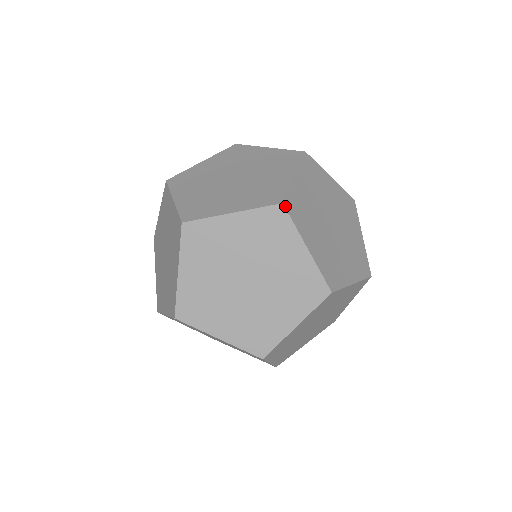
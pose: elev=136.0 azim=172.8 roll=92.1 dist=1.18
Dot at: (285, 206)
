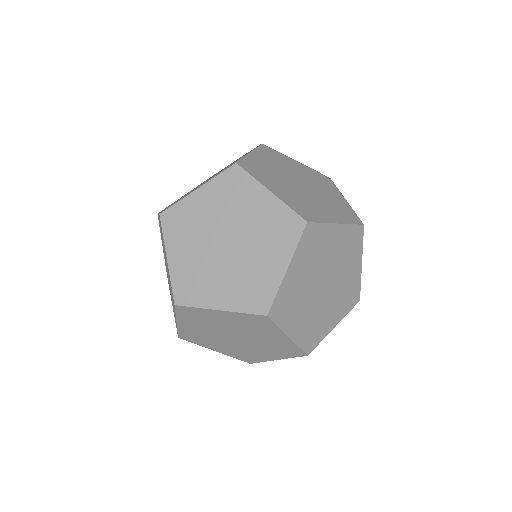
Dot at: (269, 316)
